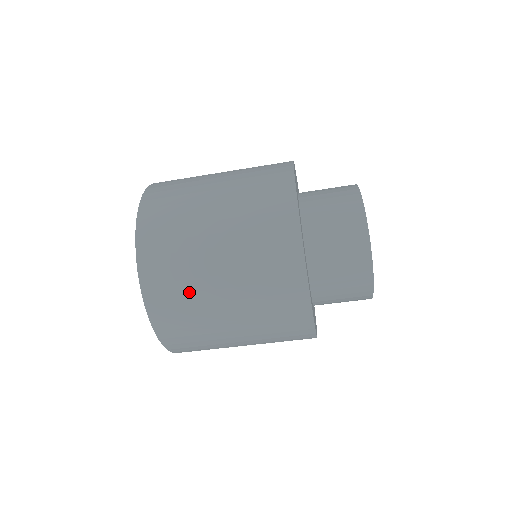
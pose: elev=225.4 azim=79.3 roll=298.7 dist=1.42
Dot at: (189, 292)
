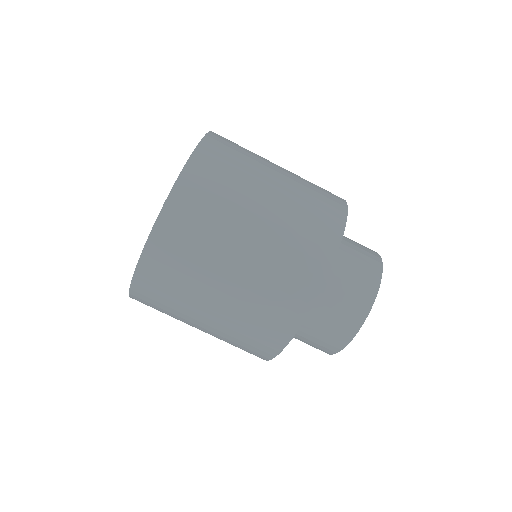
Dot at: (208, 237)
